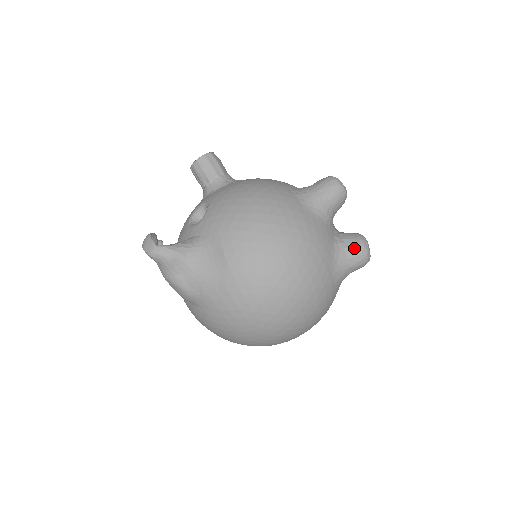
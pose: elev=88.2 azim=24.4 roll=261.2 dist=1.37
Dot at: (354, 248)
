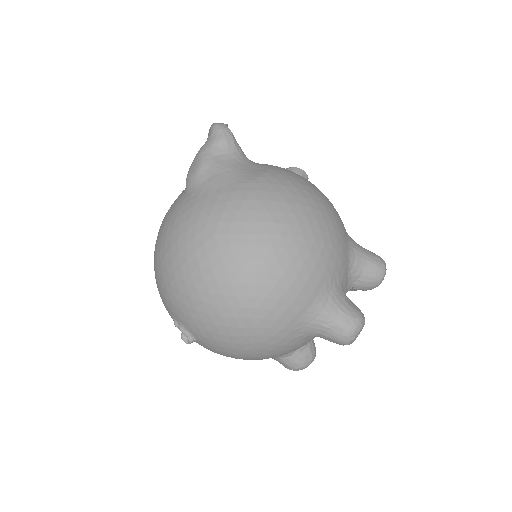
Dot at: (352, 308)
